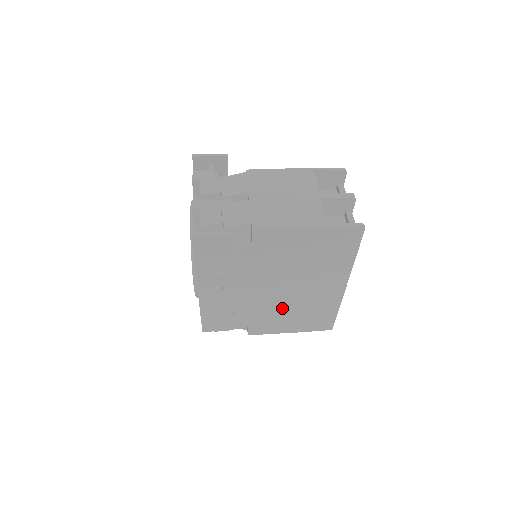
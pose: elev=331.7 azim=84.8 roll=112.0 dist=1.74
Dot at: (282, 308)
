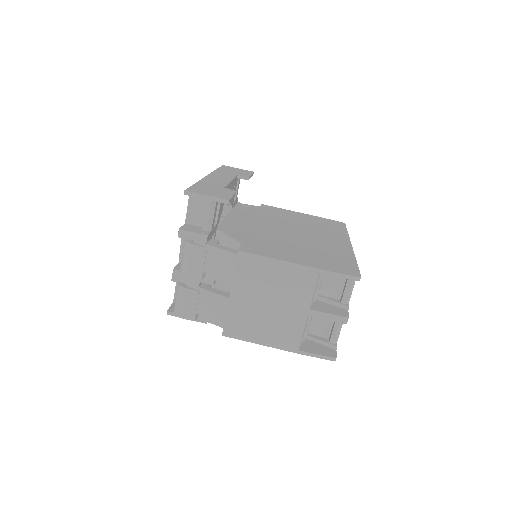
Dot at: occluded
